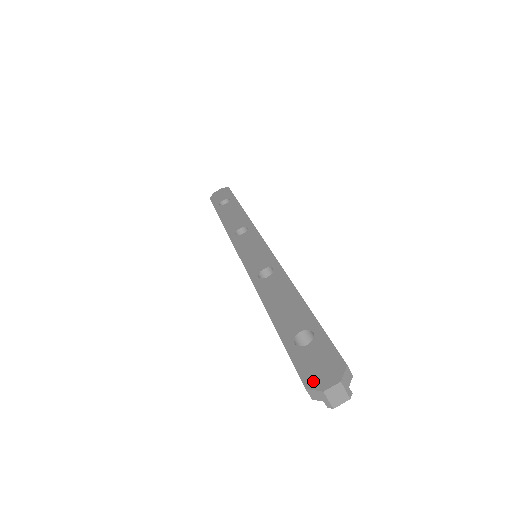
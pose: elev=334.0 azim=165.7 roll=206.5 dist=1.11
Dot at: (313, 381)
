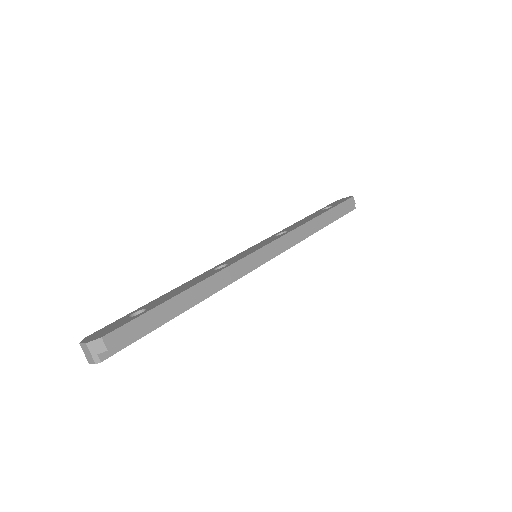
Dot at: (91, 336)
